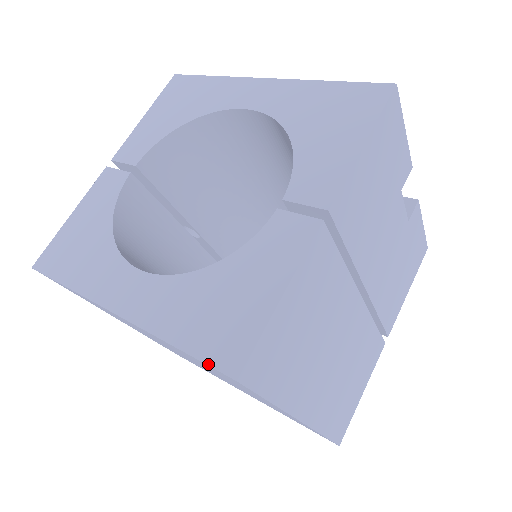
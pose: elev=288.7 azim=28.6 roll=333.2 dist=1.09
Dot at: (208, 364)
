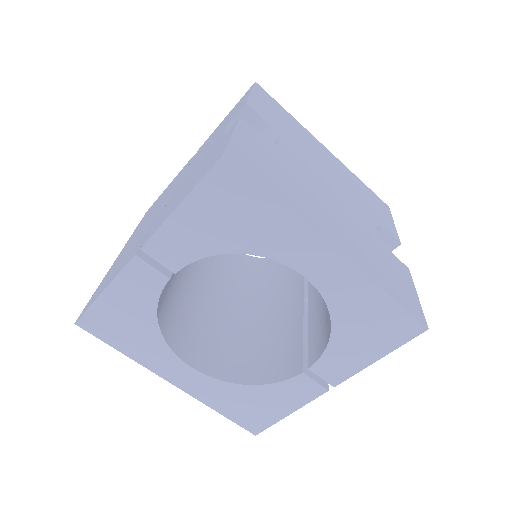
Dot at: (241, 426)
